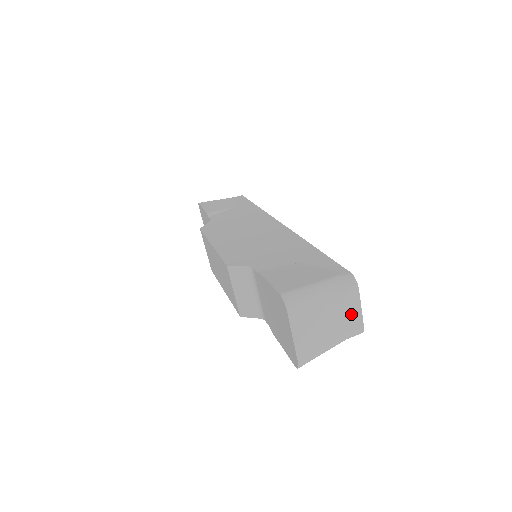
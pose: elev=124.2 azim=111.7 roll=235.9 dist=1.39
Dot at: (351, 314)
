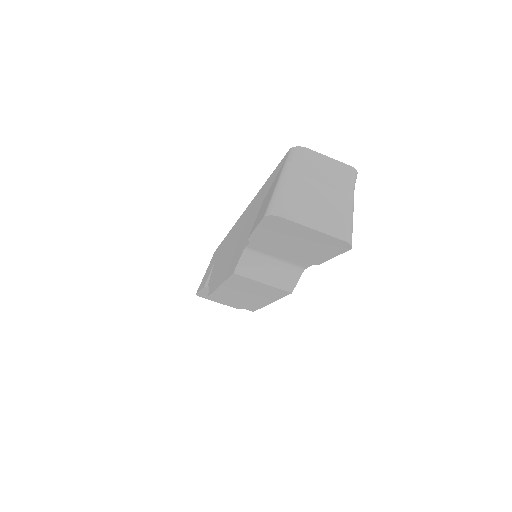
Dot at: (328, 169)
